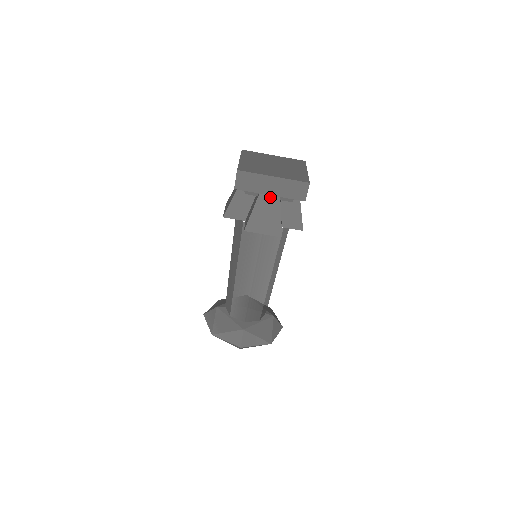
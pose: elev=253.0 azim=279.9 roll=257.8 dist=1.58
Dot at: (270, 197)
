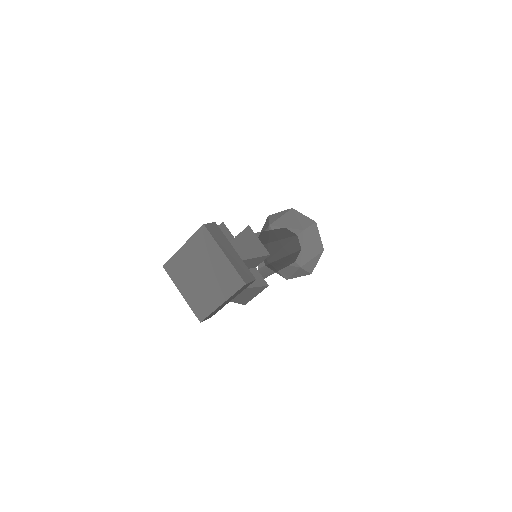
Dot at: occluded
